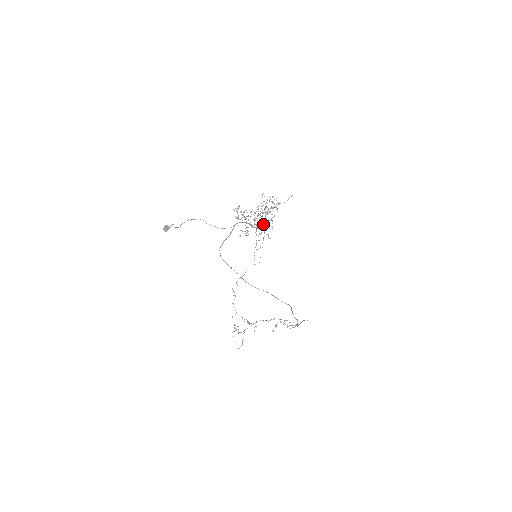
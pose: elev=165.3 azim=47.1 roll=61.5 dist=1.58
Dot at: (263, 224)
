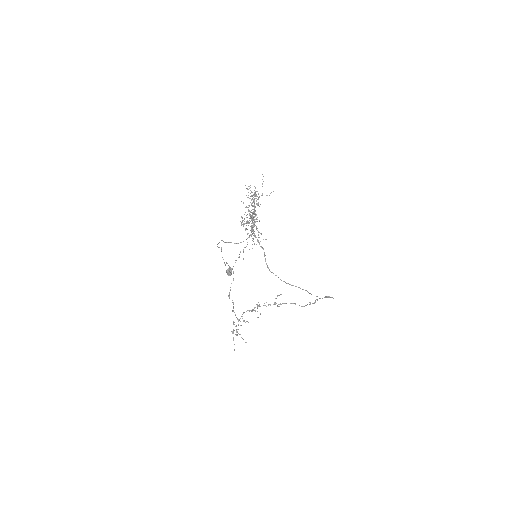
Dot at: occluded
